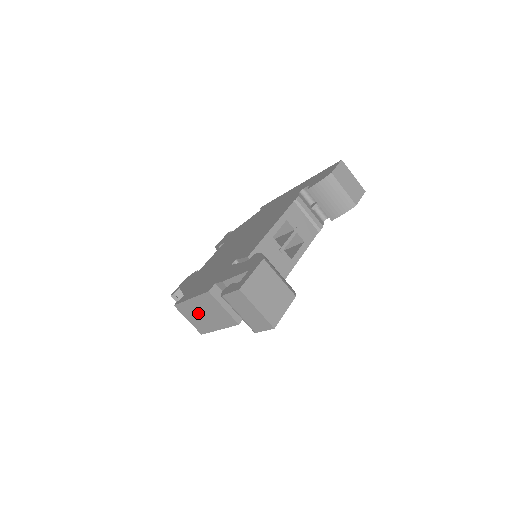
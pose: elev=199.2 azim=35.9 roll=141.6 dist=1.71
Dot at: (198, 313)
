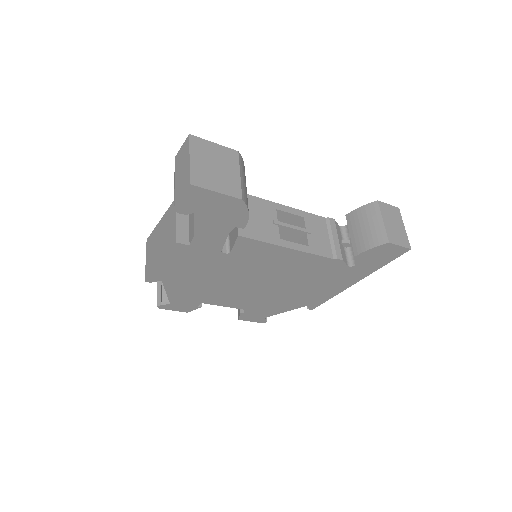
Dot at: (157, 241)
